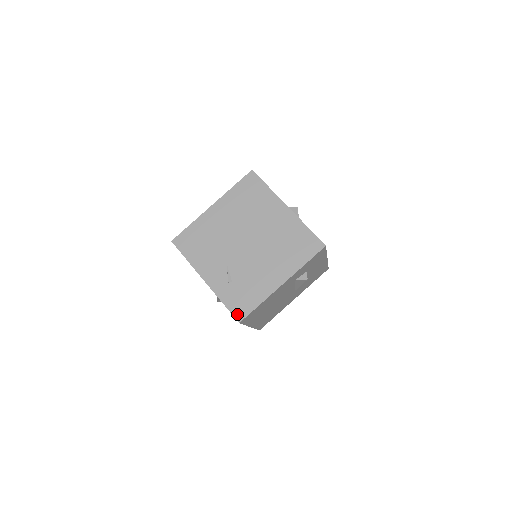
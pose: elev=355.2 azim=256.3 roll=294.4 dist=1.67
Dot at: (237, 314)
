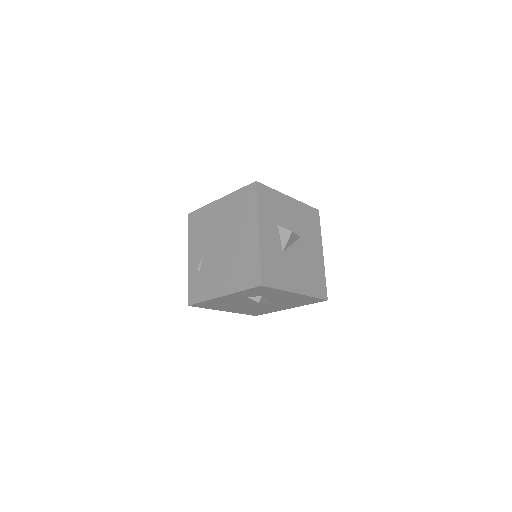
Dot at: (190, 298)
